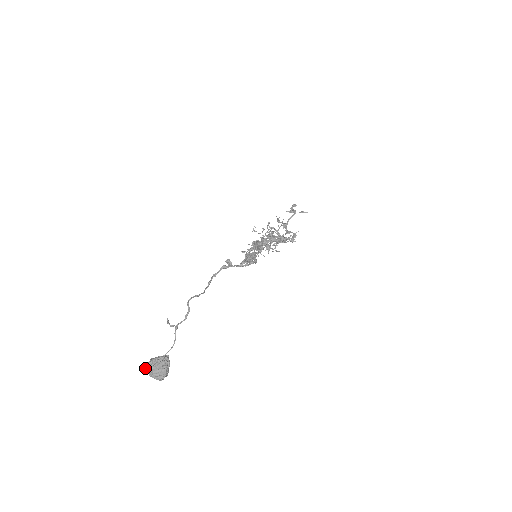
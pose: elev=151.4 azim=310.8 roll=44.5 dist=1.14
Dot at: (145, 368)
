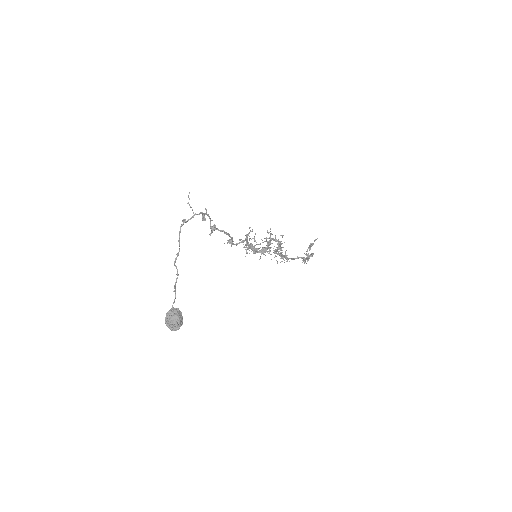
Dot at: (166, 324)
